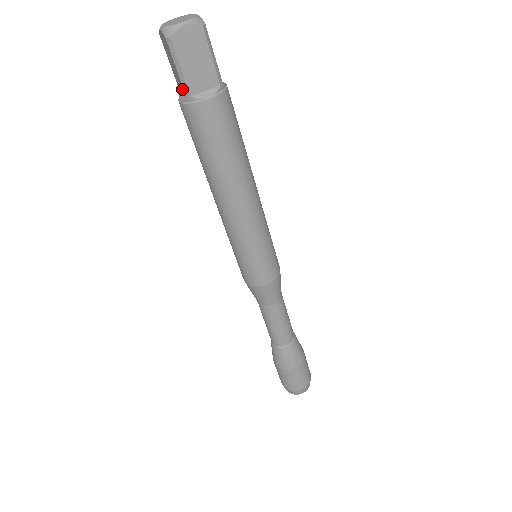
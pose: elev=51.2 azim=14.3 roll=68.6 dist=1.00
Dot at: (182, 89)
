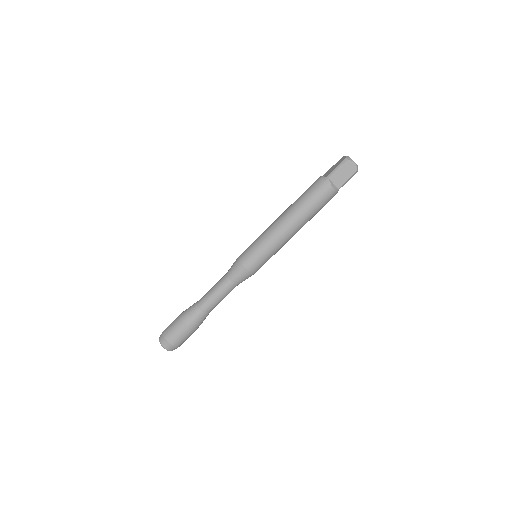
Dot at: (328, 174)
